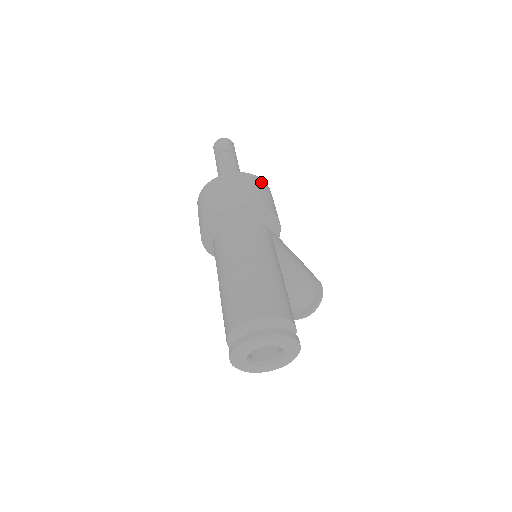
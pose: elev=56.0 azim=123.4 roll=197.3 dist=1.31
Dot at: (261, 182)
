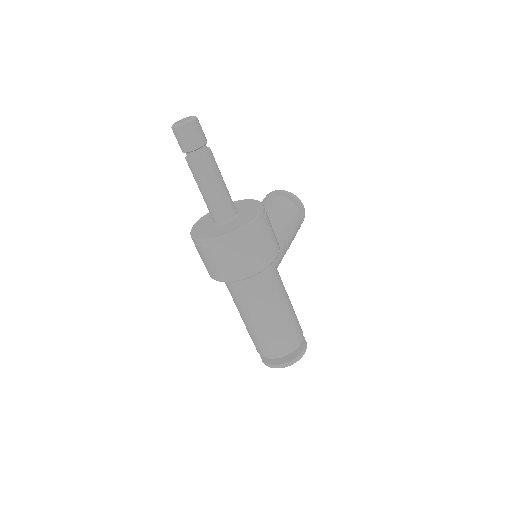
Dot at: (258, 226)
